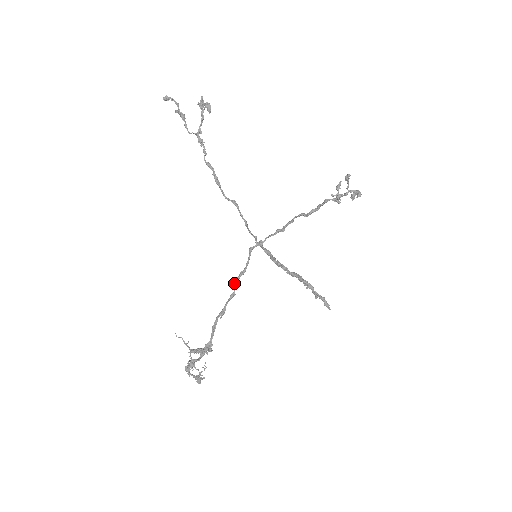
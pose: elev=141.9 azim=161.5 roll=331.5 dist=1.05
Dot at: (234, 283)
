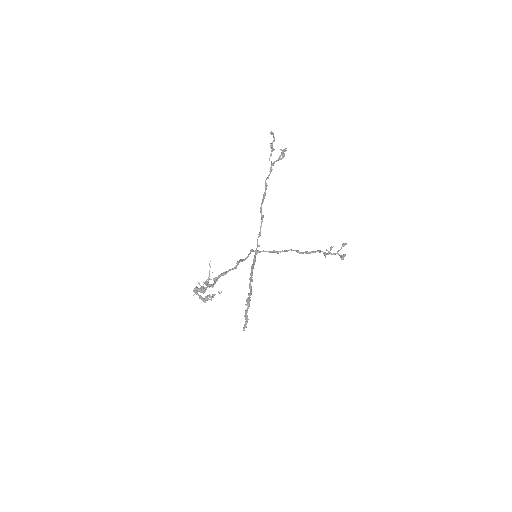
Dot at: (238, 262)
